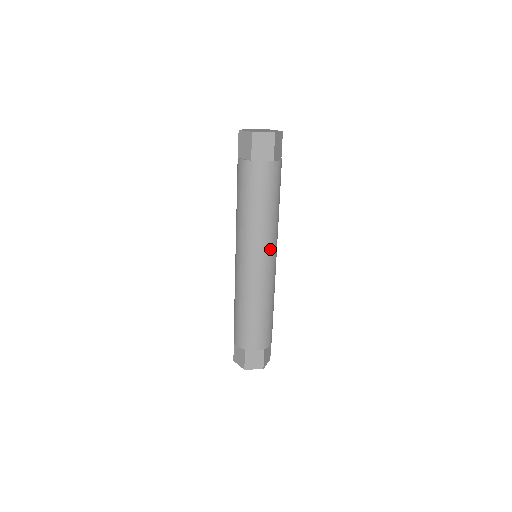
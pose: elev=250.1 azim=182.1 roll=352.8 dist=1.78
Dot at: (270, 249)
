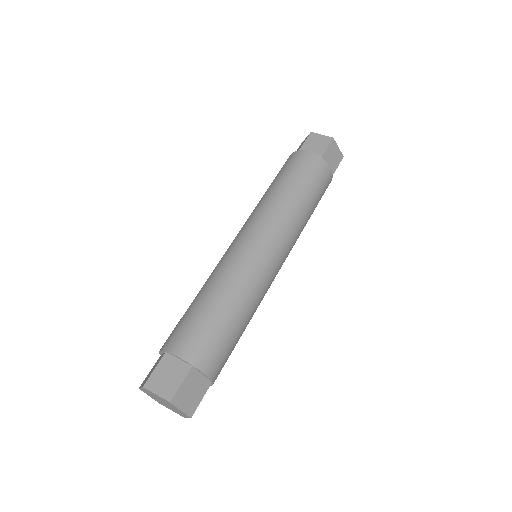
Dot at: (275, 234)
